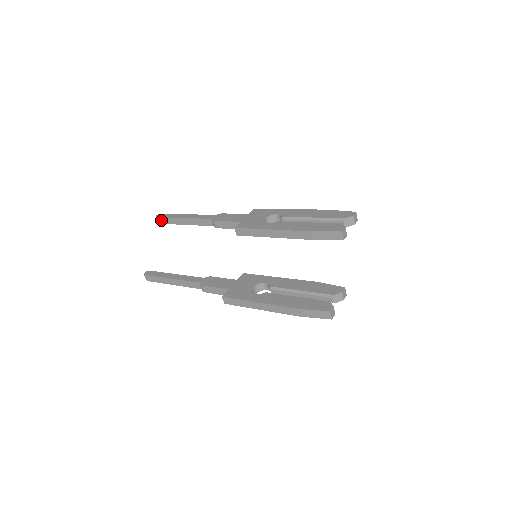
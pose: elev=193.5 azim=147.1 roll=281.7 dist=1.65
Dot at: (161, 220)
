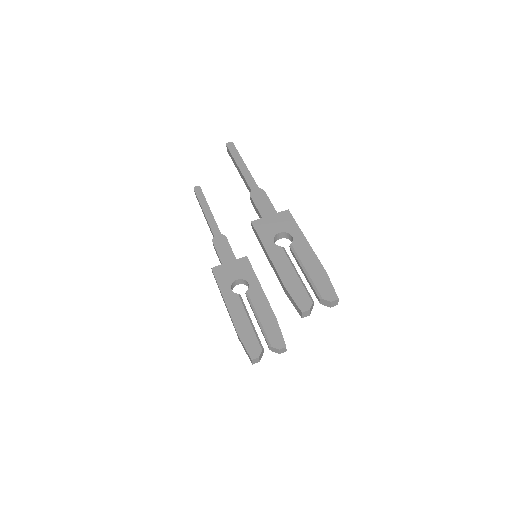
Dot at: (228, 150)
